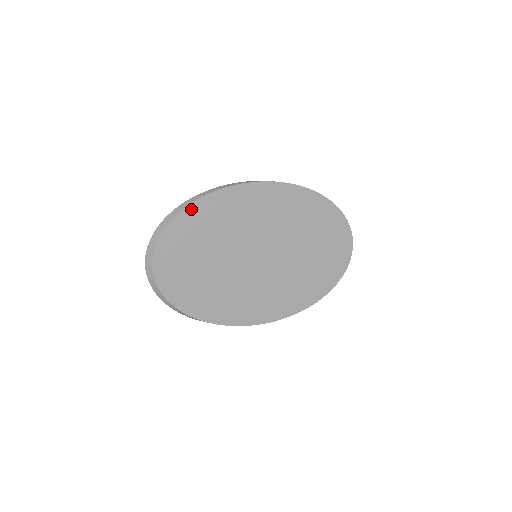
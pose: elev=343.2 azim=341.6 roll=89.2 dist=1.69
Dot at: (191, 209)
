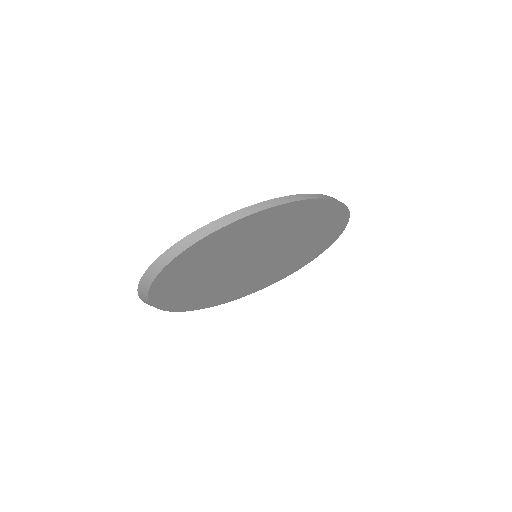
Dot at: (223, 230)
